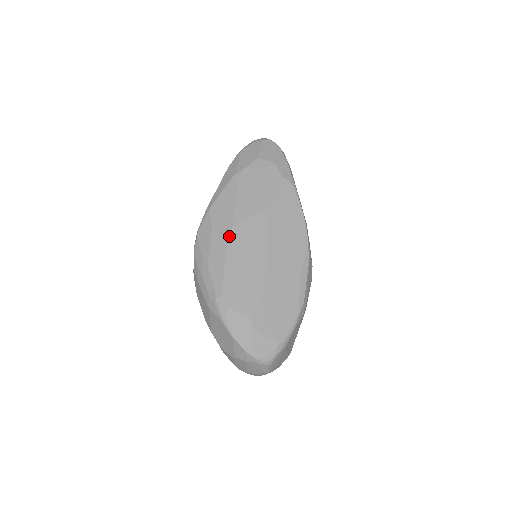
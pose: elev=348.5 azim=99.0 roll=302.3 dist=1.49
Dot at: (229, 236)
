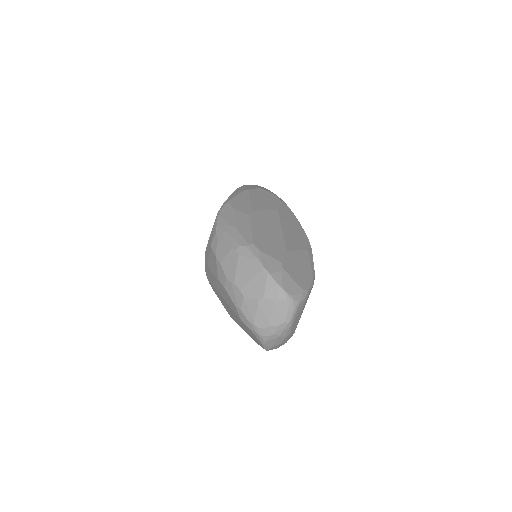
Dot at: (251, 214)
